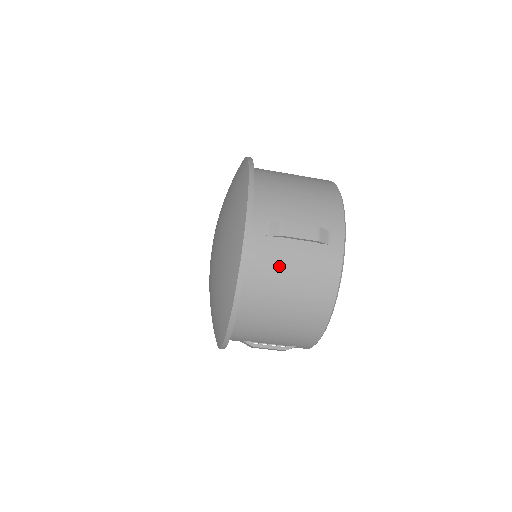
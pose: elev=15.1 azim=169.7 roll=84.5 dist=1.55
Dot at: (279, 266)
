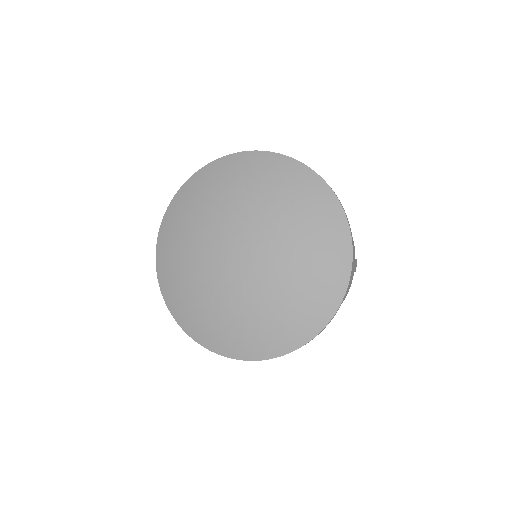
Dot at: occluded
